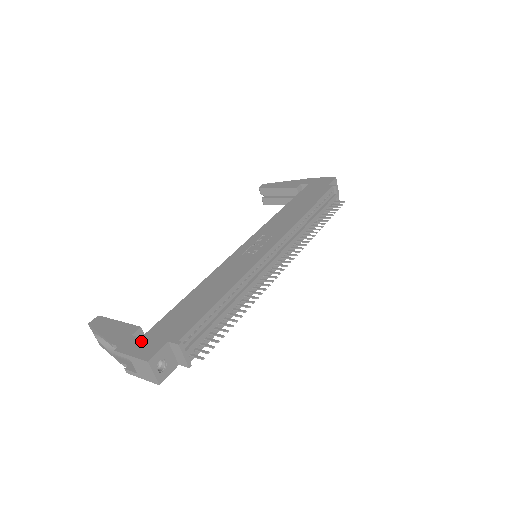
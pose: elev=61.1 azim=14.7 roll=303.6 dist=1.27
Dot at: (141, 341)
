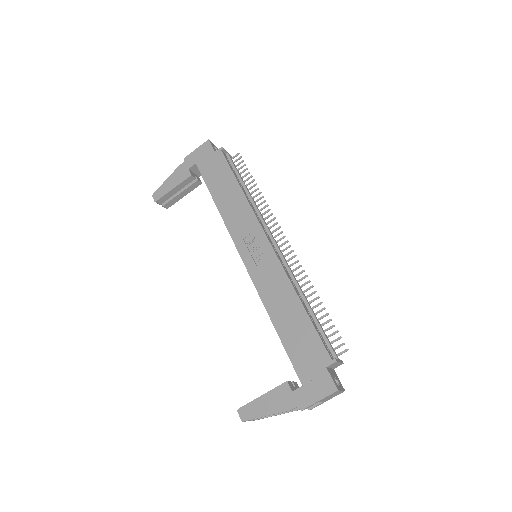
Dot at: (307, 387)
